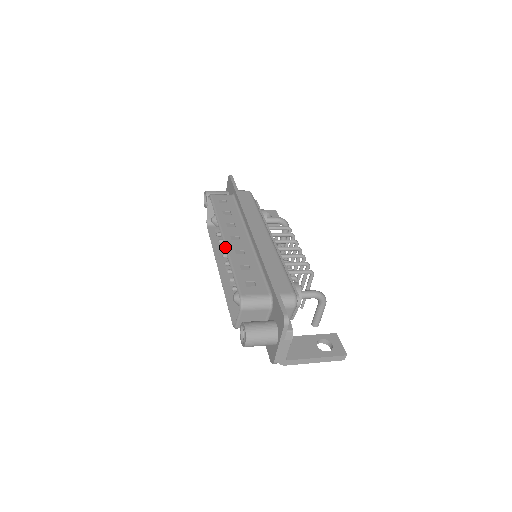
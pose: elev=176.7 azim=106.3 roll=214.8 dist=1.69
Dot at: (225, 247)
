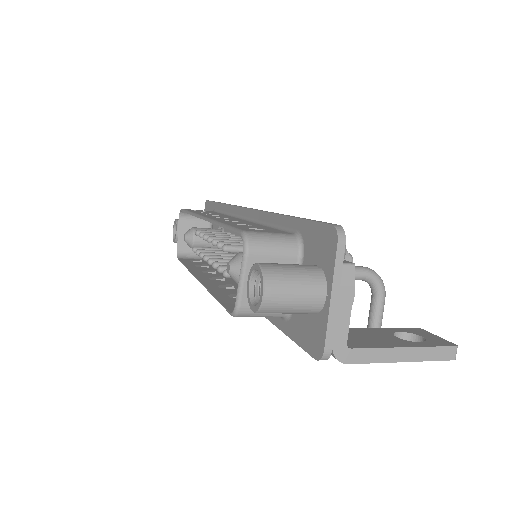
Dot at: (207, 219)
